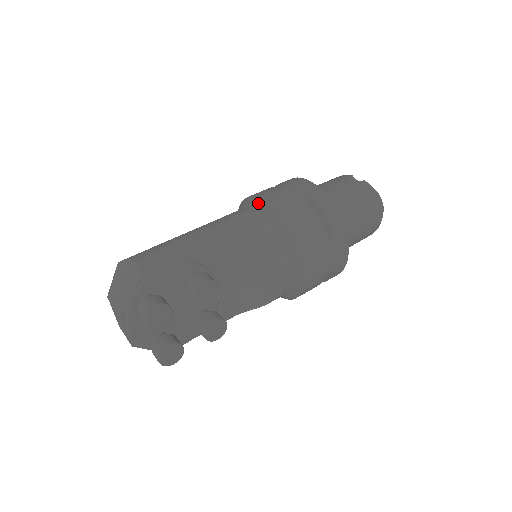
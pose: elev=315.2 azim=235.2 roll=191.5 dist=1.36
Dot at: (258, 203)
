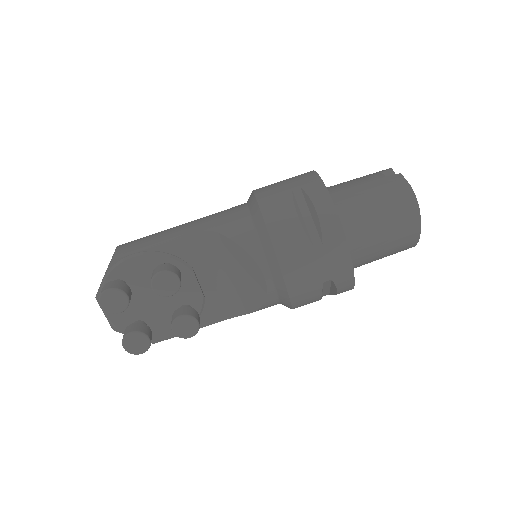
Dot at: (251, 197)
